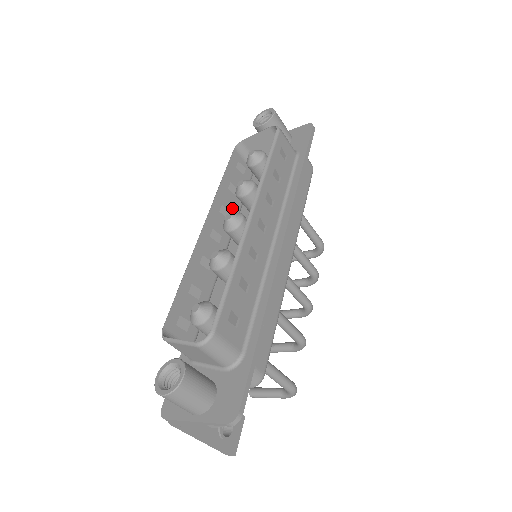
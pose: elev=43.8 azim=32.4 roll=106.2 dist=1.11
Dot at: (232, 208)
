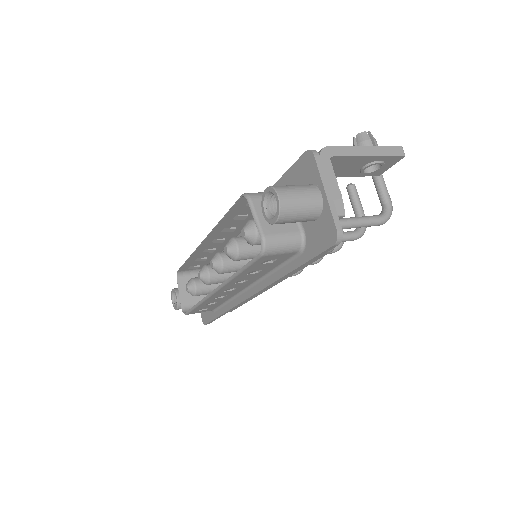
Dot at: (241, 224)
